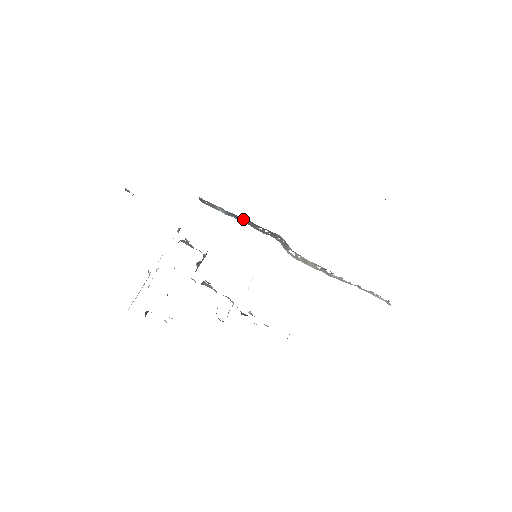
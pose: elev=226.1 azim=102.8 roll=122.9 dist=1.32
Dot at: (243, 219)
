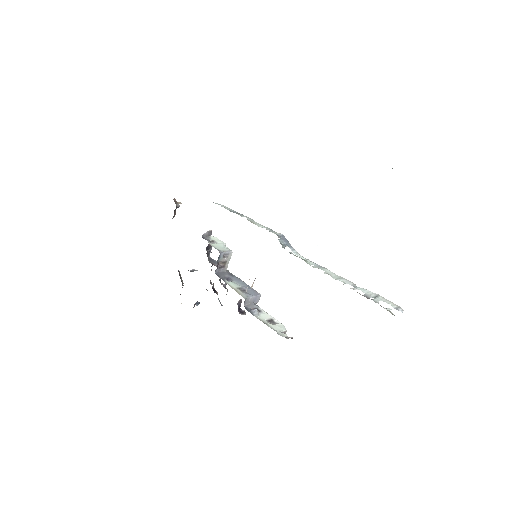
Dot at: occluded
